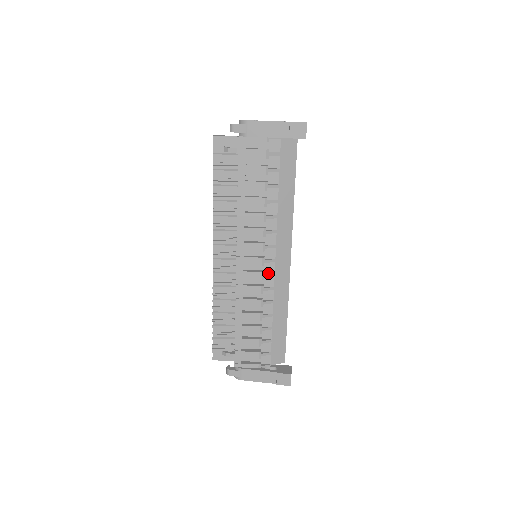
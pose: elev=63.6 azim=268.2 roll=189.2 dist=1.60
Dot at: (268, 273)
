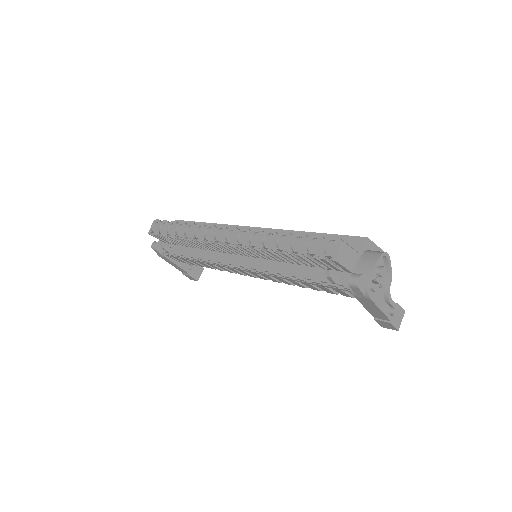
Dot at: occluded
